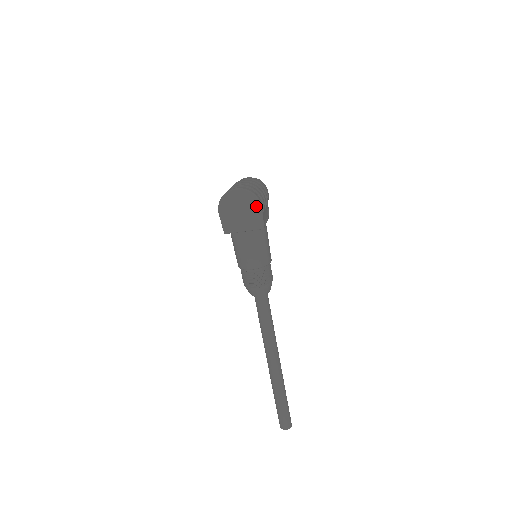
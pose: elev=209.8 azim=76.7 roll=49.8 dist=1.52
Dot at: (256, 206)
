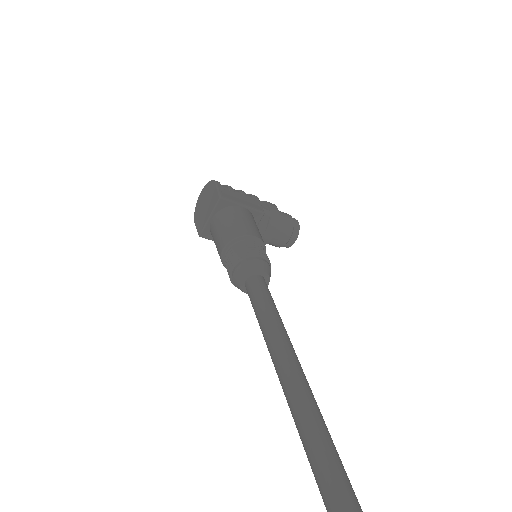
Dot at: (213, 187)
